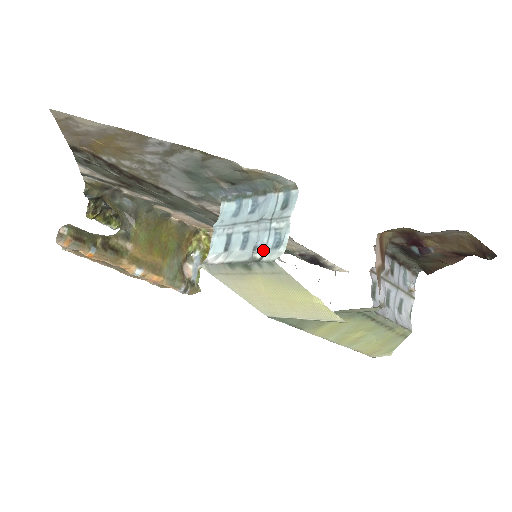
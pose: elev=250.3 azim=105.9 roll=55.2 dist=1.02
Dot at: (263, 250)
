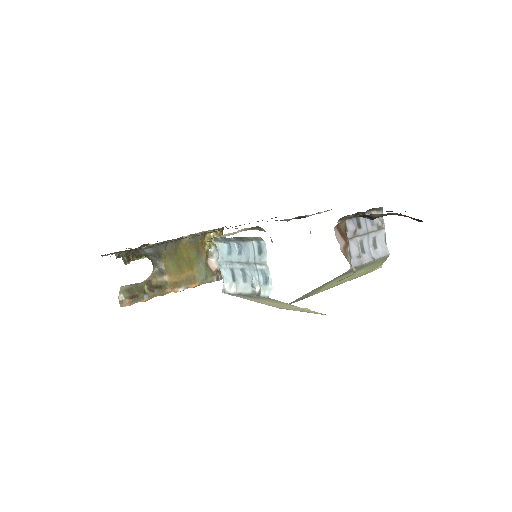
Dot at: (258, 285)
